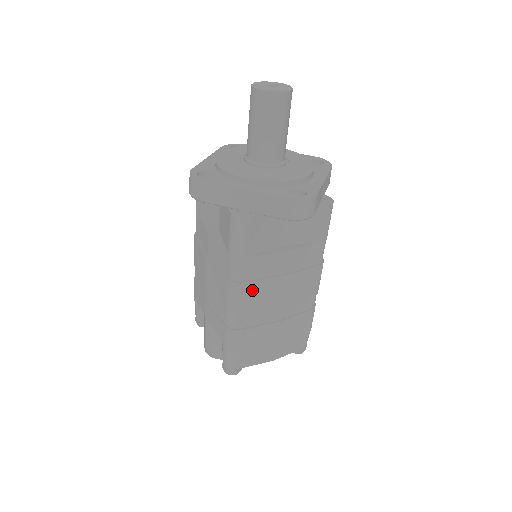
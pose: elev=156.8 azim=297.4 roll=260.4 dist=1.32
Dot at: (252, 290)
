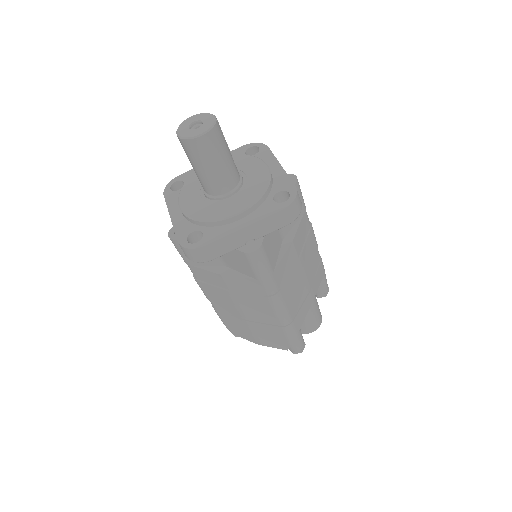
Dot at: (208, 289)
